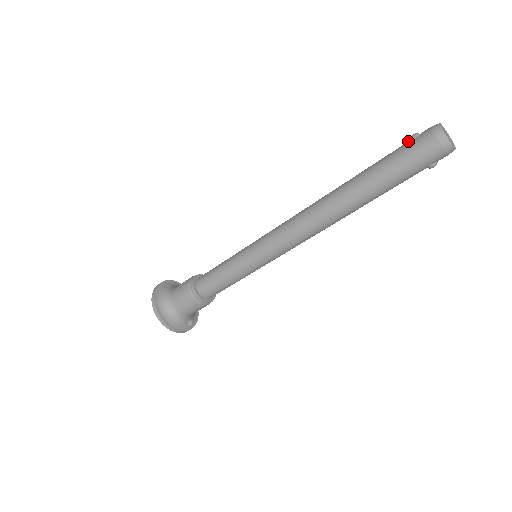
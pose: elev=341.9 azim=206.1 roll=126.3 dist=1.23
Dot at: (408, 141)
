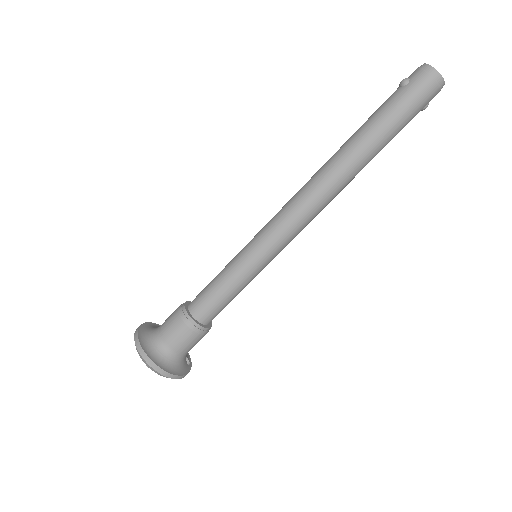
Dot at: (399, 88)
